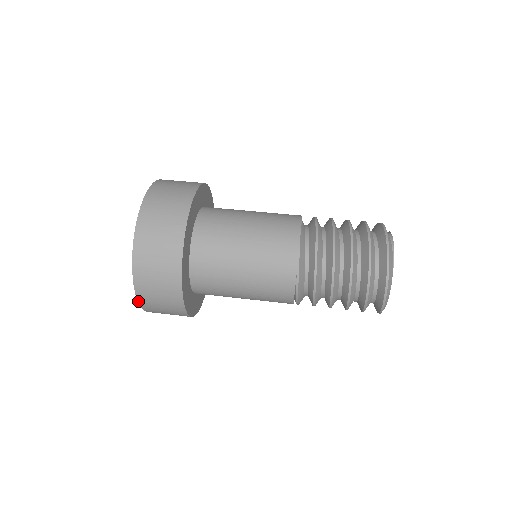
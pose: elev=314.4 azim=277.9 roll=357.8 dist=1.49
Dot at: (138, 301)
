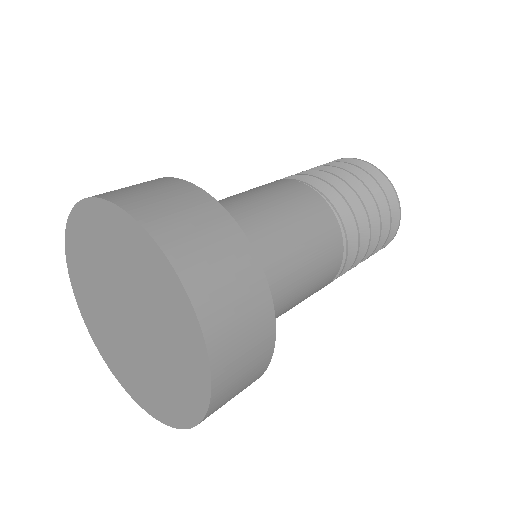
Dot at: (165, 255)
